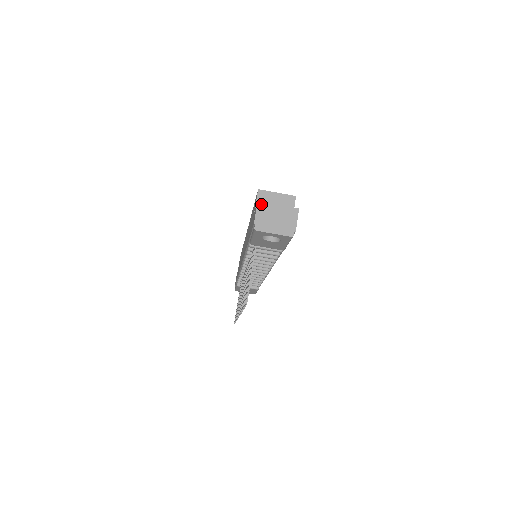
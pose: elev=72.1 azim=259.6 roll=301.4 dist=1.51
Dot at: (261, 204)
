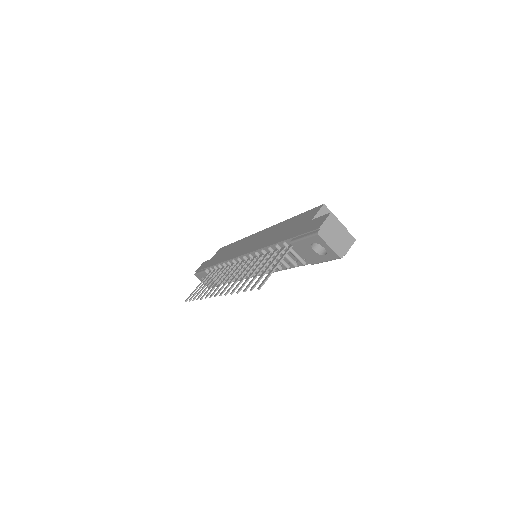
Dot at: (332, 217)
